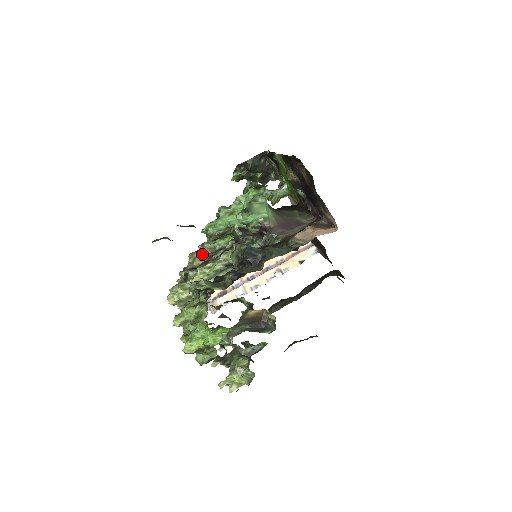
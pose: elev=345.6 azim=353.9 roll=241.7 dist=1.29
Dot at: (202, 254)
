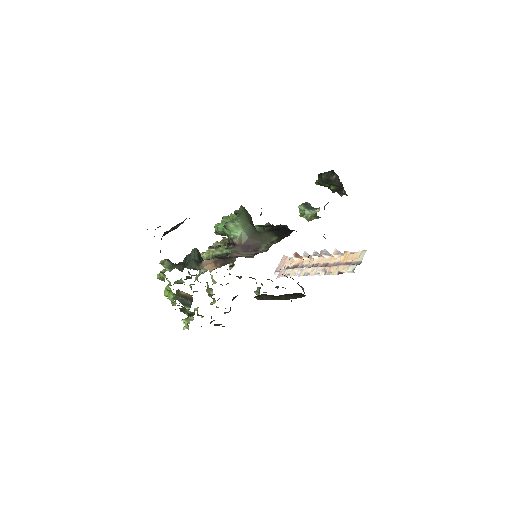
Dot at: occluded
